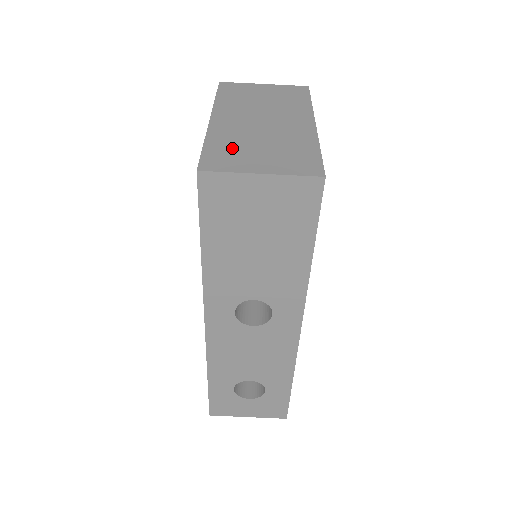
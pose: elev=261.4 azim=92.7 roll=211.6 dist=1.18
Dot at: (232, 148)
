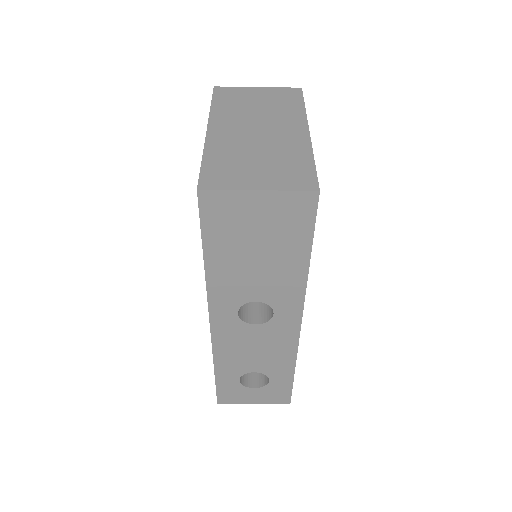
Dot at: (229, 163)
